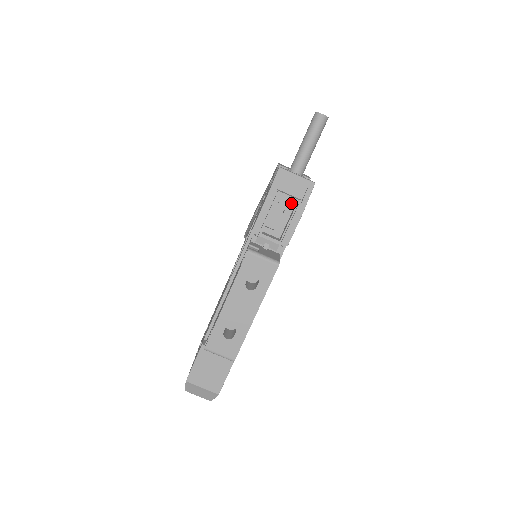
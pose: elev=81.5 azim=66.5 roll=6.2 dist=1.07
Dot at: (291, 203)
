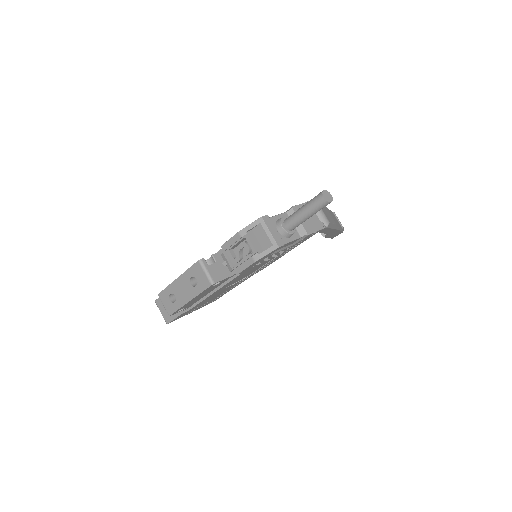
Dot at: occluded
